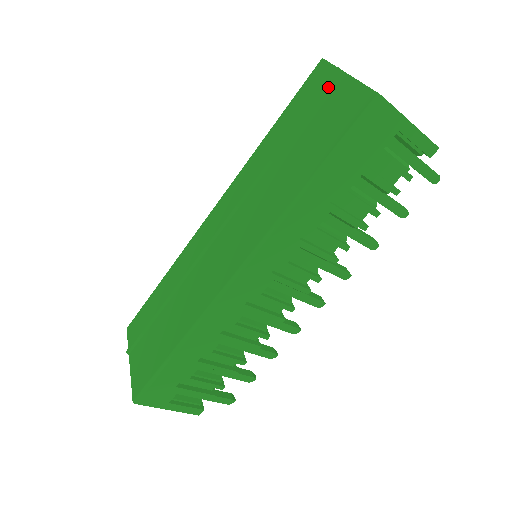
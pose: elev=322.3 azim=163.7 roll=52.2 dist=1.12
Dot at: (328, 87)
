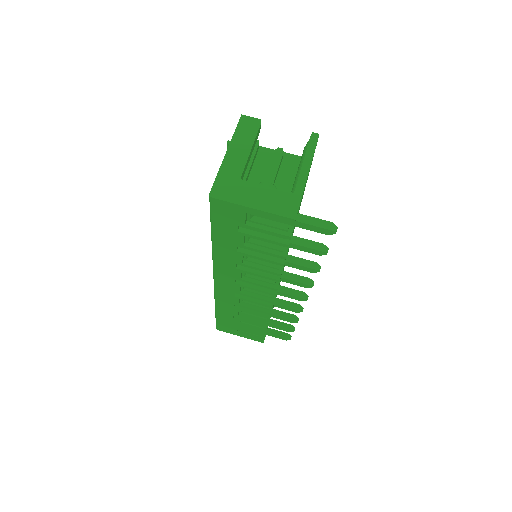
Dot at: occluded
